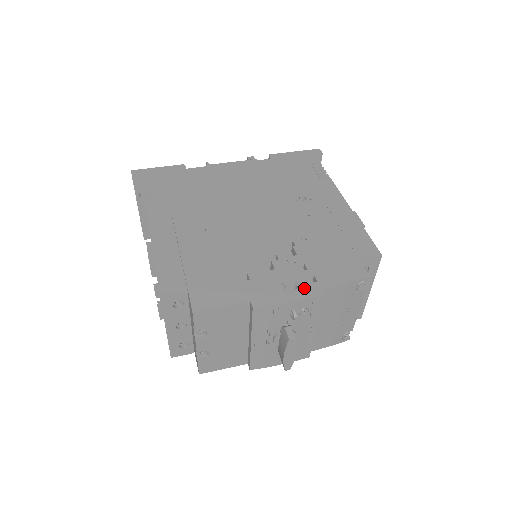
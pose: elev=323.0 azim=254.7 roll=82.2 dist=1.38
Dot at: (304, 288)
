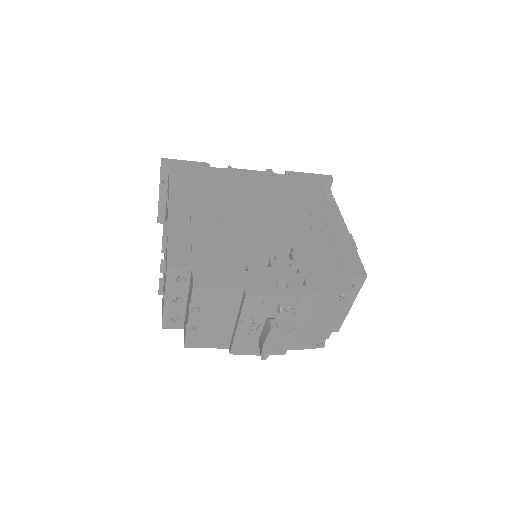
Dot at: (294, 288)
